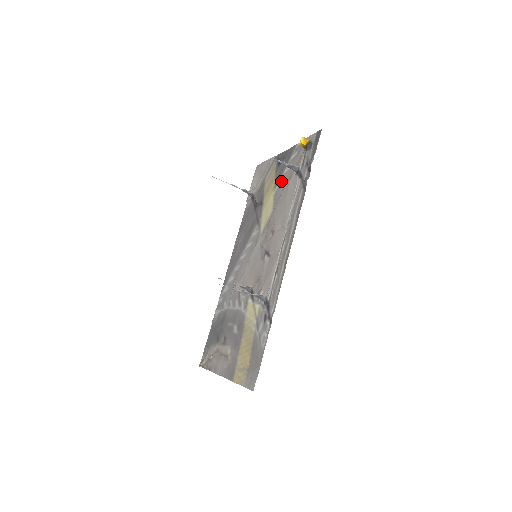
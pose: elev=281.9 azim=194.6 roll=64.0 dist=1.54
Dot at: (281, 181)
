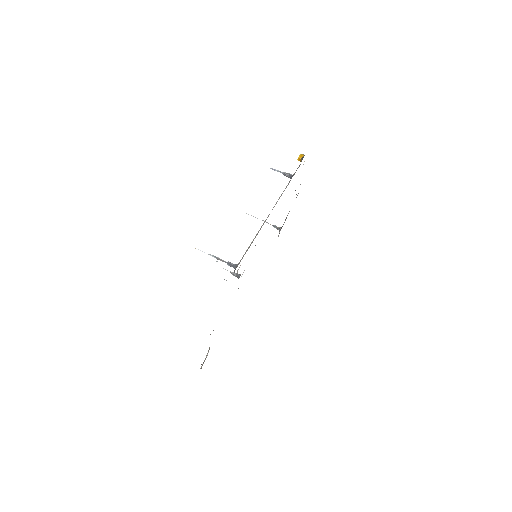
Dot at: occluded
